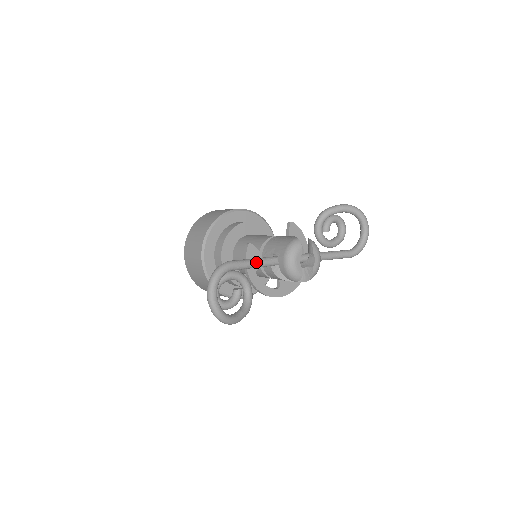
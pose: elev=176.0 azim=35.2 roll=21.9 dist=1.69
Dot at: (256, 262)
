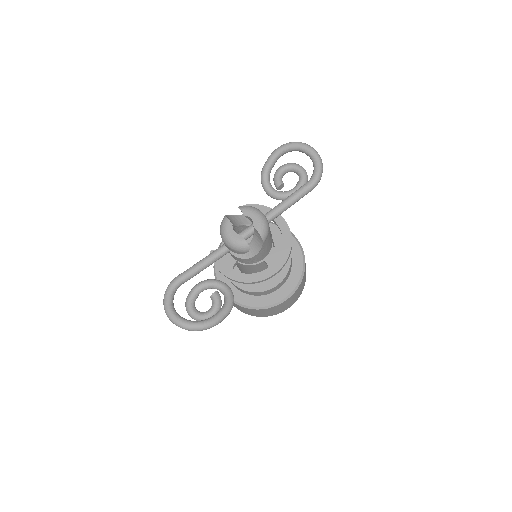
Dot at: (202, 262)
